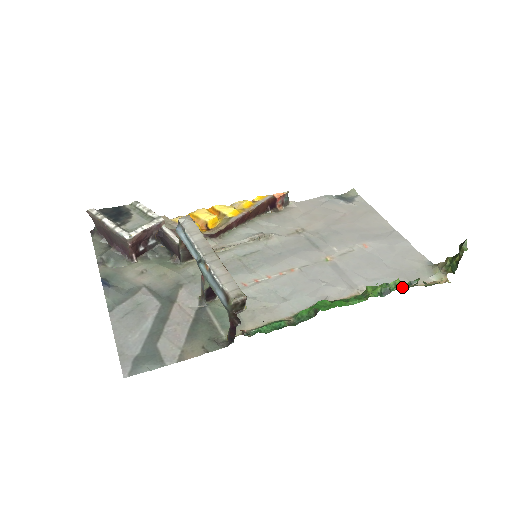
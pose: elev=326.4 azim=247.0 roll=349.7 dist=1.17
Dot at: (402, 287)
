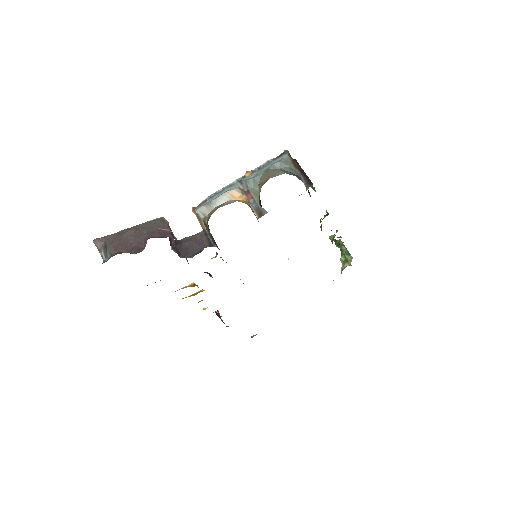
Dot at: occluded
